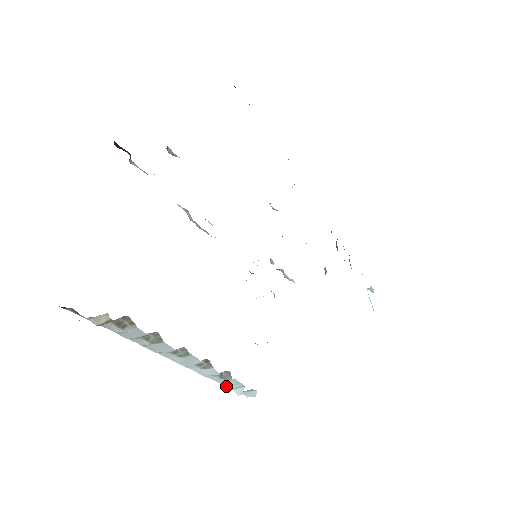
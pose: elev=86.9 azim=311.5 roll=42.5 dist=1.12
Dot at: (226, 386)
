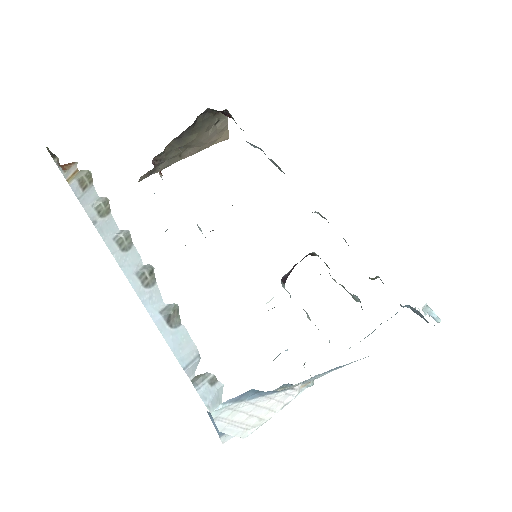
Dot at: (177, 359)
